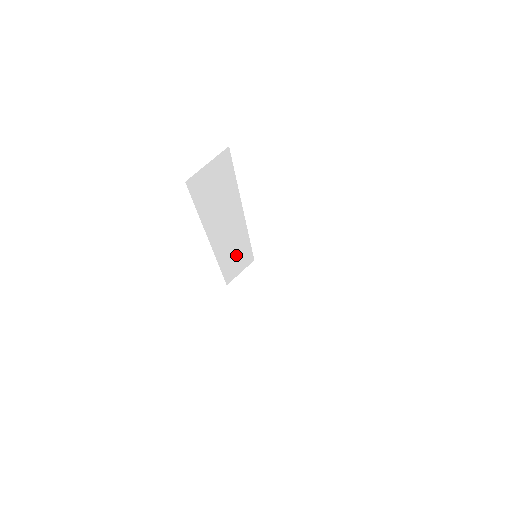
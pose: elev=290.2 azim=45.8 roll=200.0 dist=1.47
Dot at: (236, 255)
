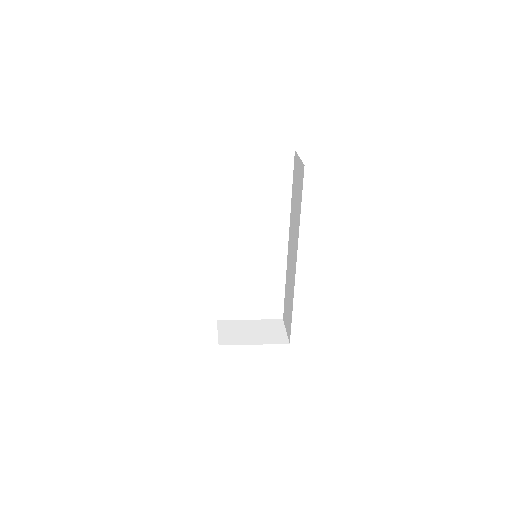
Dot at: occluded
